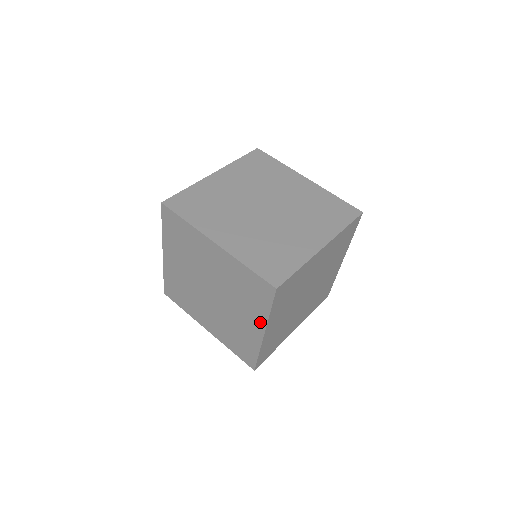
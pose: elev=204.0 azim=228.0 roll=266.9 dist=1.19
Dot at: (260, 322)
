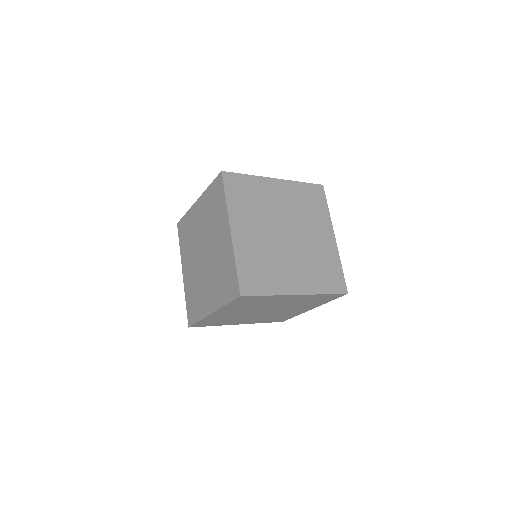
Dot at: (226, 221)
